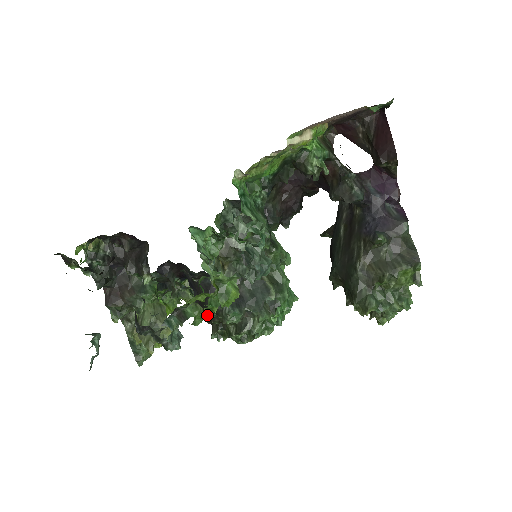
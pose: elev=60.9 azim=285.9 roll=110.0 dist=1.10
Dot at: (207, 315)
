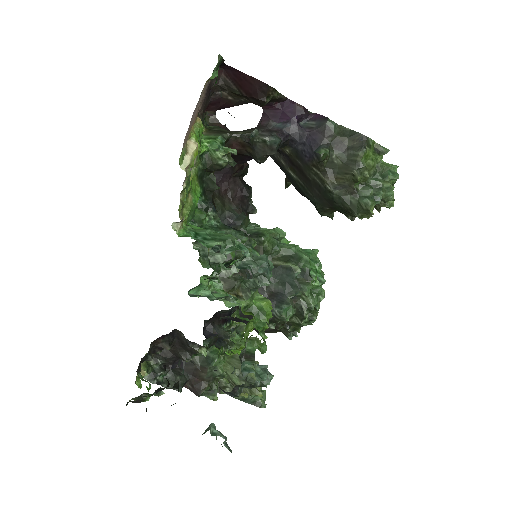
Dot at: (270, 329)
